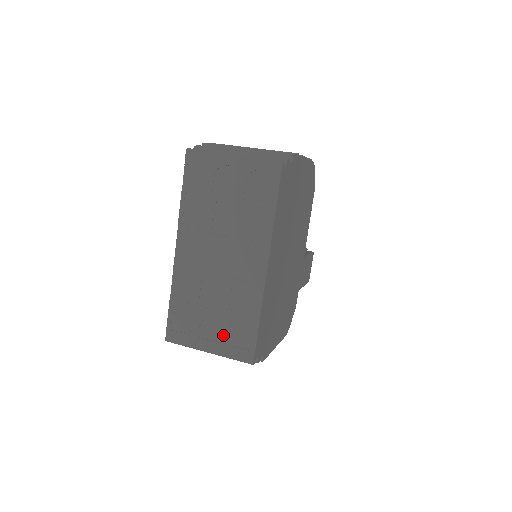
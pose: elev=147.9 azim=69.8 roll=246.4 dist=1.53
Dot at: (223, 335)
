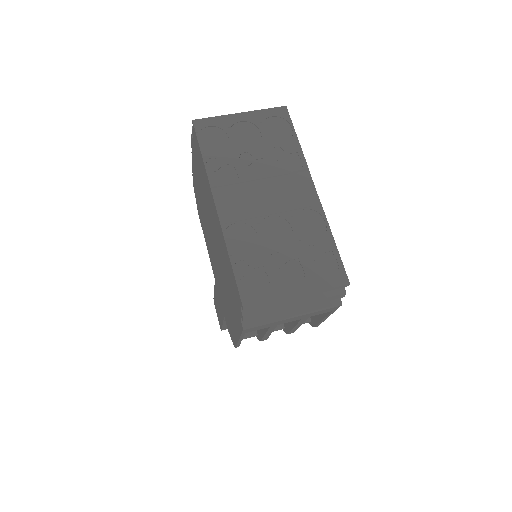
Dot at: (305, 269)
